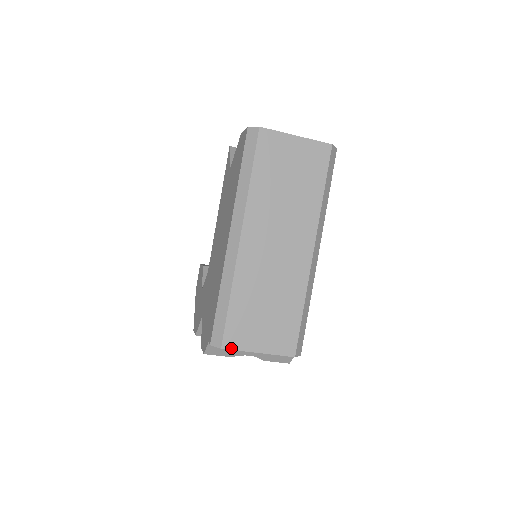
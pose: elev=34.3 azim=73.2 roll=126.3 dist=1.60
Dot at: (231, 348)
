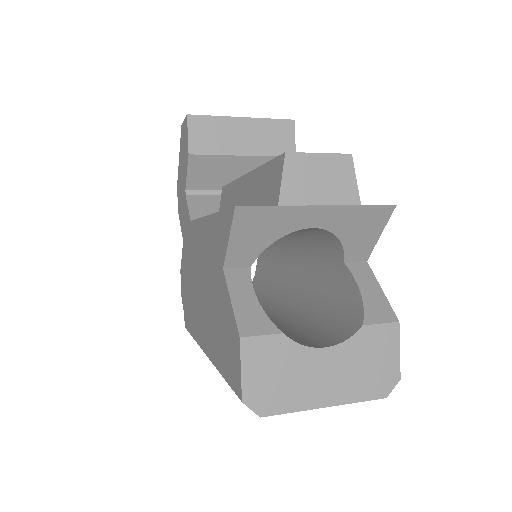
Dot at: occluded
